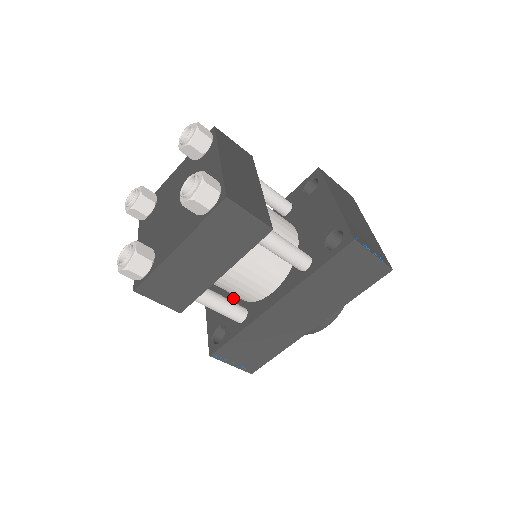
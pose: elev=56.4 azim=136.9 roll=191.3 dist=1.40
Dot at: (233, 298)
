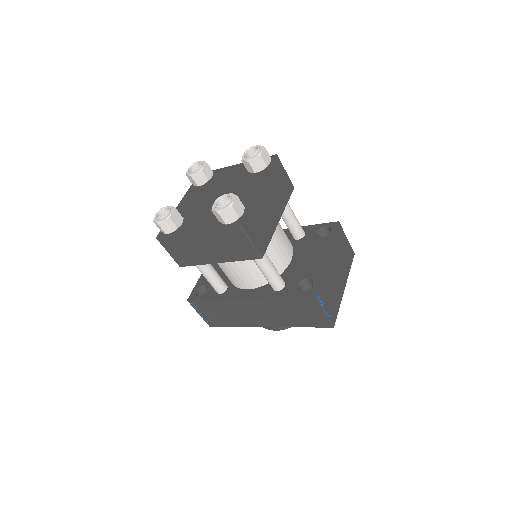
Dot at: occluded
